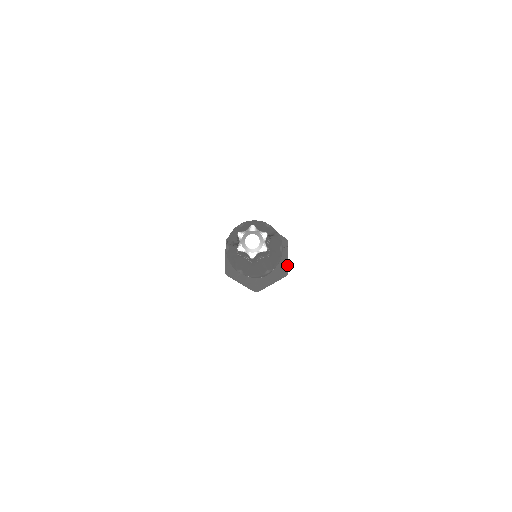
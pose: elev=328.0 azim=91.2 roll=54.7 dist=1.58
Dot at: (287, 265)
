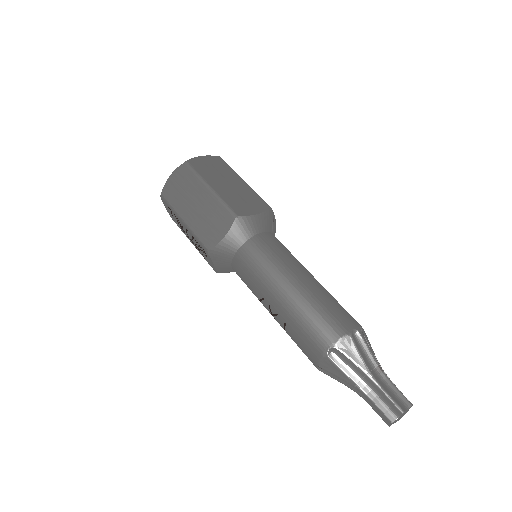
Dot at: occluded
